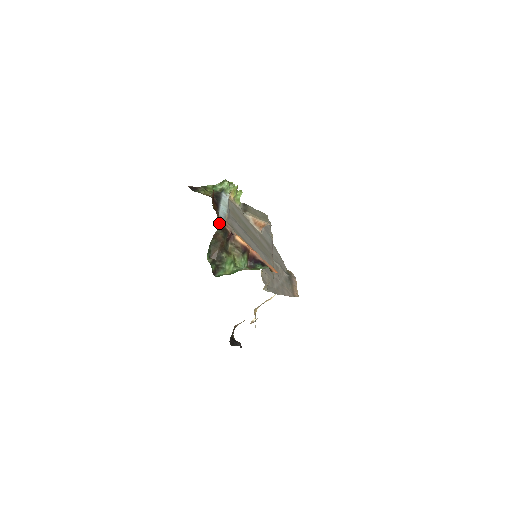
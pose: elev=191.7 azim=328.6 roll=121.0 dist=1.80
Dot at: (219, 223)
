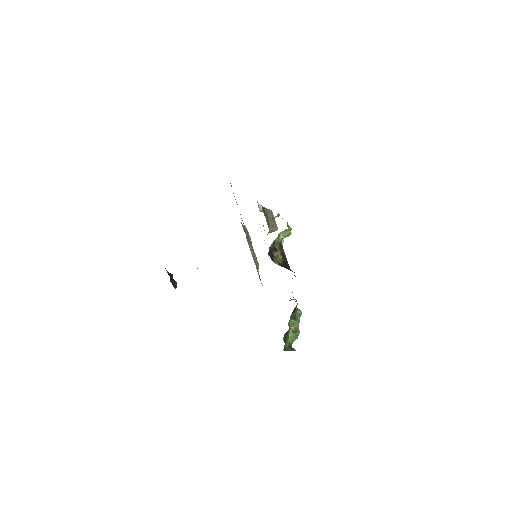
Dot at: occluded
